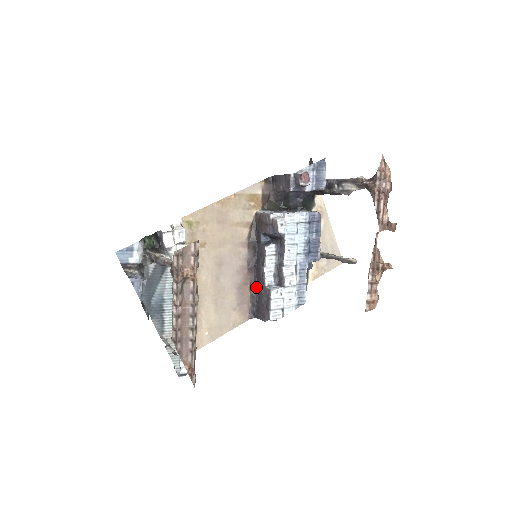
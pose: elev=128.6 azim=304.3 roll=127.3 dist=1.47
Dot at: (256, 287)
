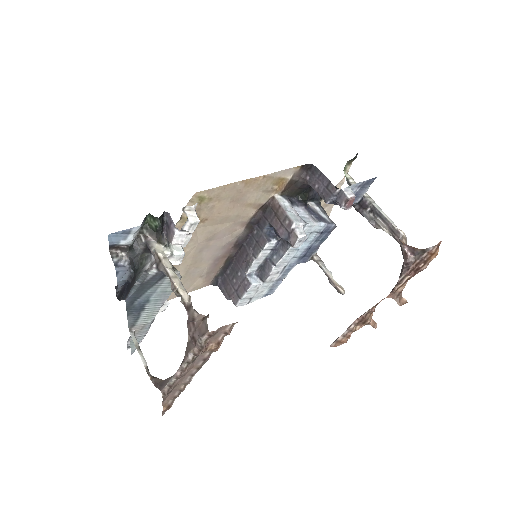
Dot at: (233, 262)
